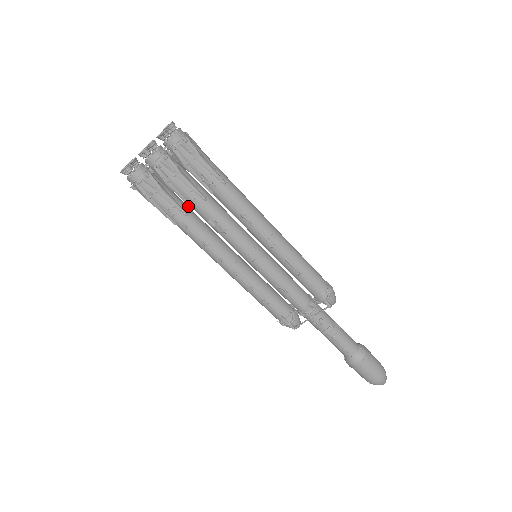
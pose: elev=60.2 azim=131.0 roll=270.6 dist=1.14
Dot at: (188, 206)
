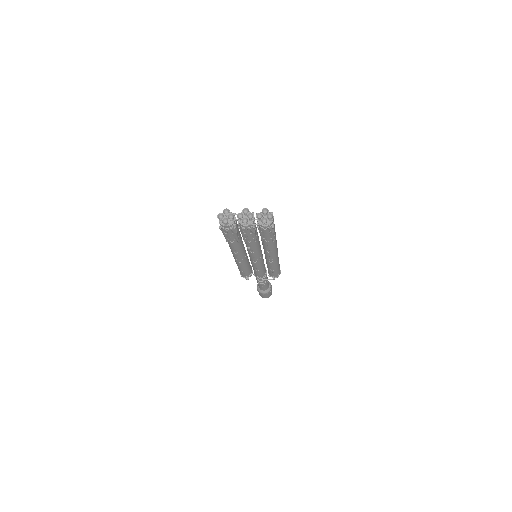
Dot at: occluded
